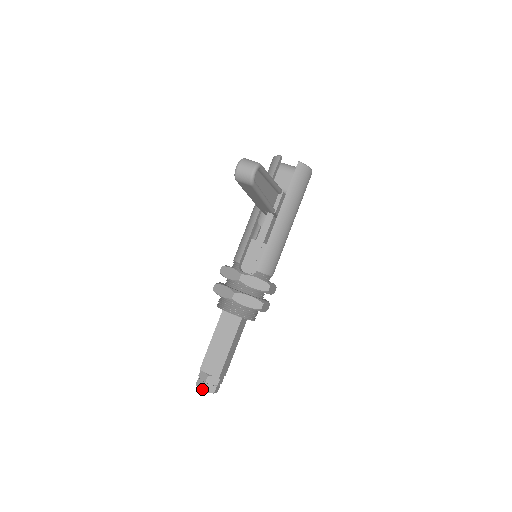
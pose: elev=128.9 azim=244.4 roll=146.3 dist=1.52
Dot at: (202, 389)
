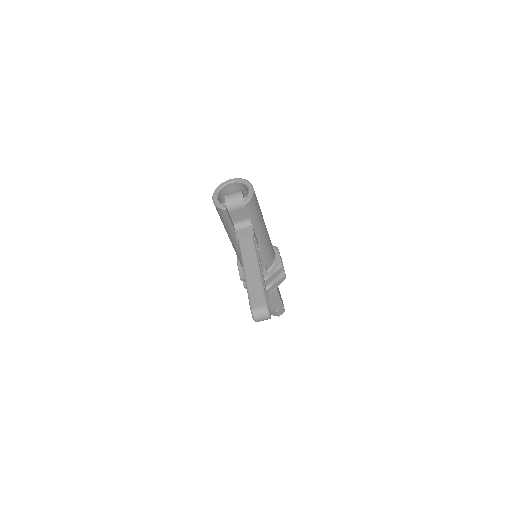
Dot at: occluded
